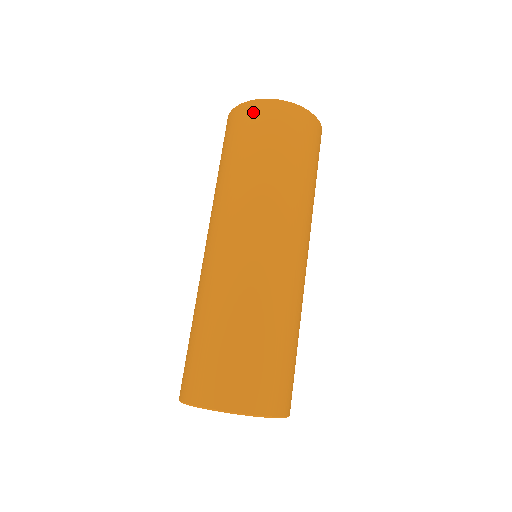
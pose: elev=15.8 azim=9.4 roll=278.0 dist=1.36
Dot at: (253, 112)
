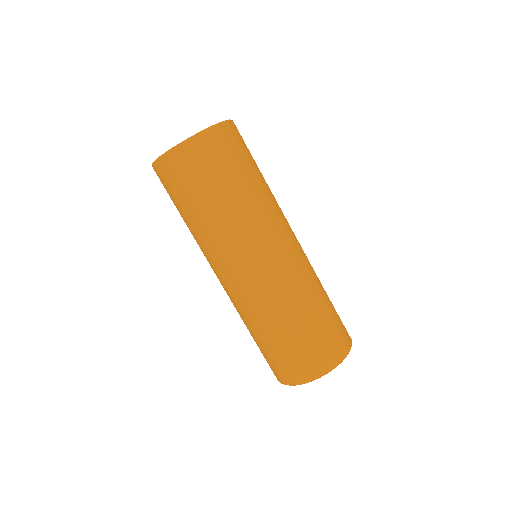
Dot at: (160, 175)
